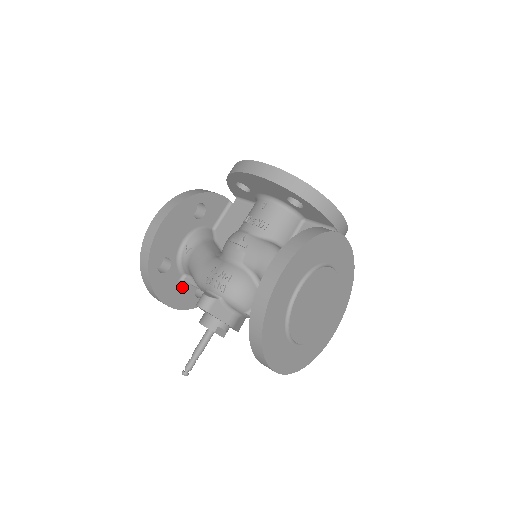
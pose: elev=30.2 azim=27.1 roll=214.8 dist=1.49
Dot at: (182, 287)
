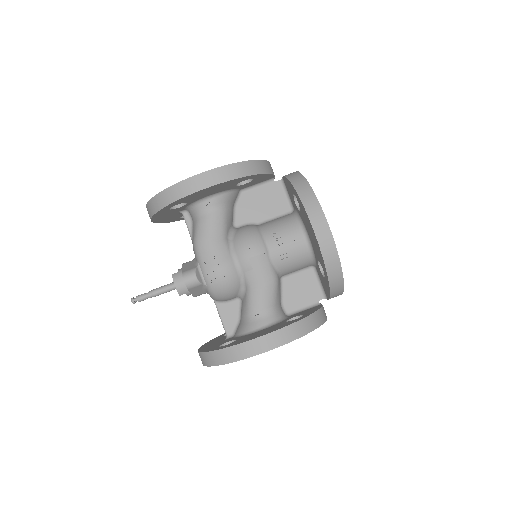
Dot at: (176, 214)
